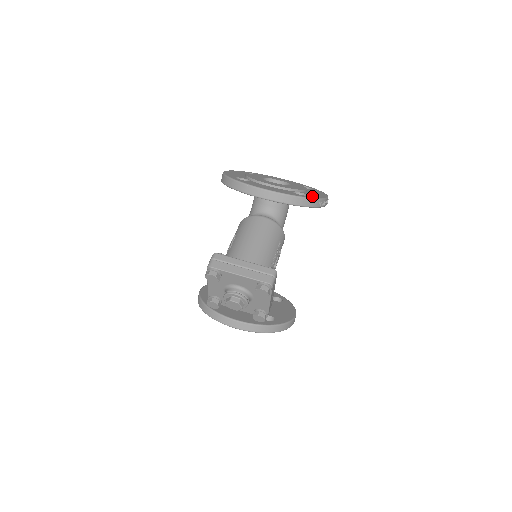
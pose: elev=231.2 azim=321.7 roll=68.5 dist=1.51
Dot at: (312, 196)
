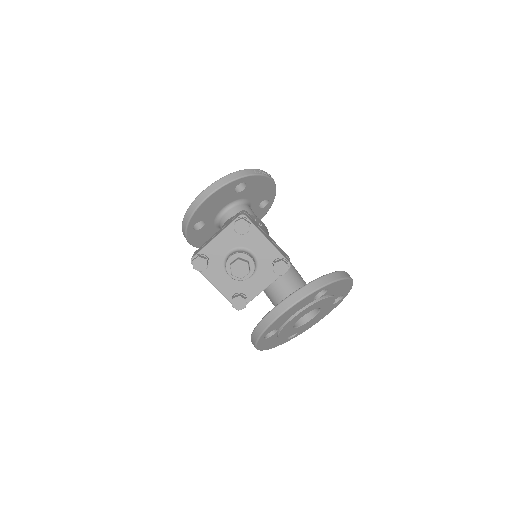
Dot at: occluded
